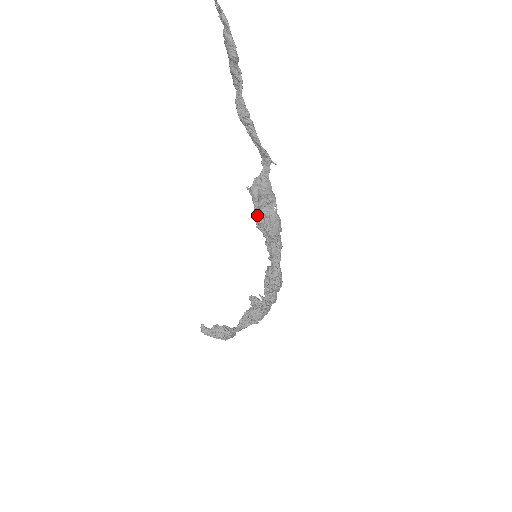
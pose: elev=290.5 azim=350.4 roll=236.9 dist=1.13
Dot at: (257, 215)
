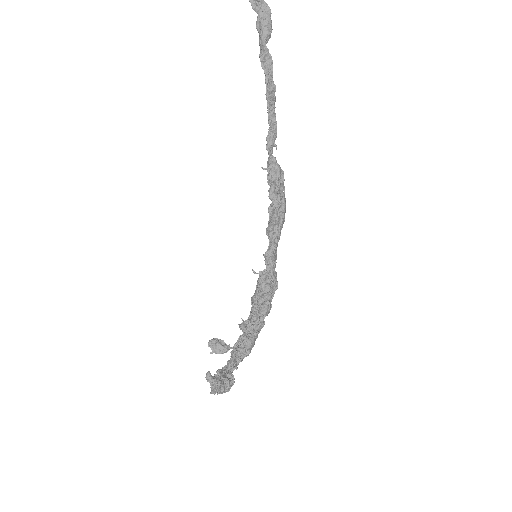
Dot at: (279, 194)
